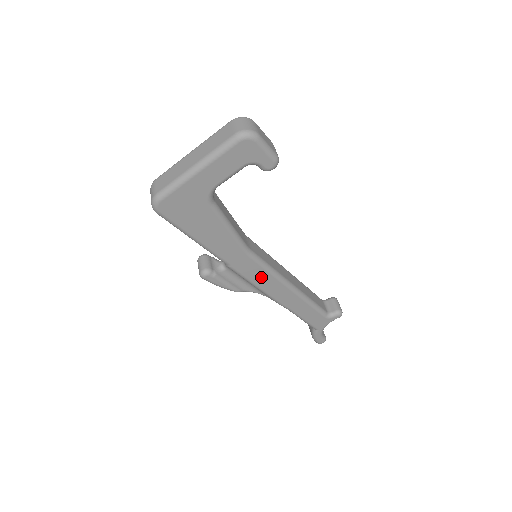
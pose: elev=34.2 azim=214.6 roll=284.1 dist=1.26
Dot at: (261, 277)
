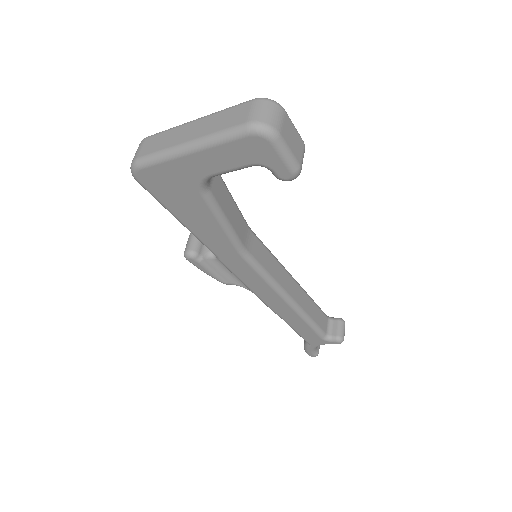
Dot at: (254, 281)
